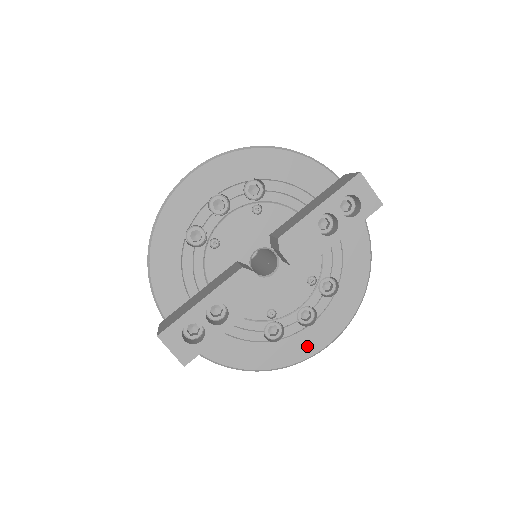
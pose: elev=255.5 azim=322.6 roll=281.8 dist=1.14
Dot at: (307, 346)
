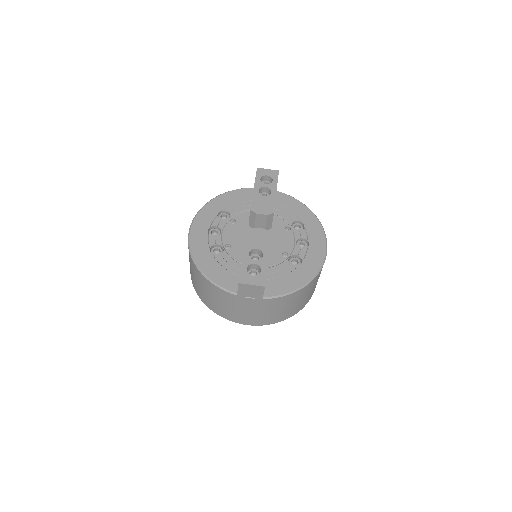
Dot at: (317, 255)
